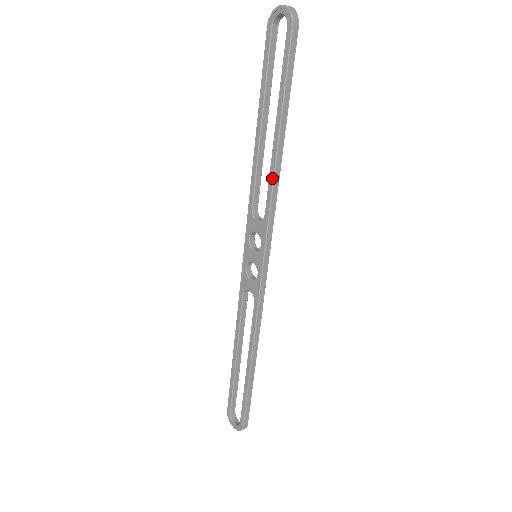
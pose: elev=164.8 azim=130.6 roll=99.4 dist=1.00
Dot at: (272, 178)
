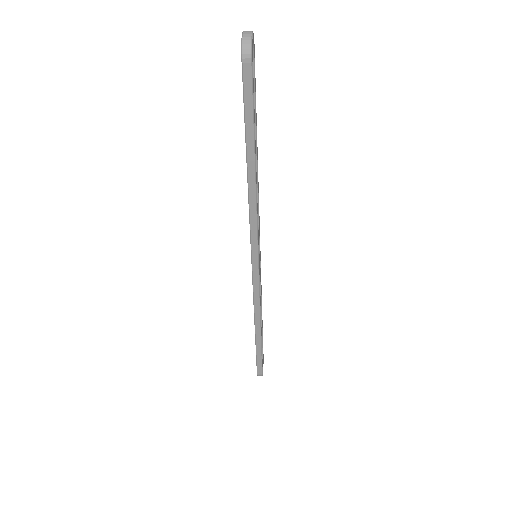
Dot at: (248, 200)
